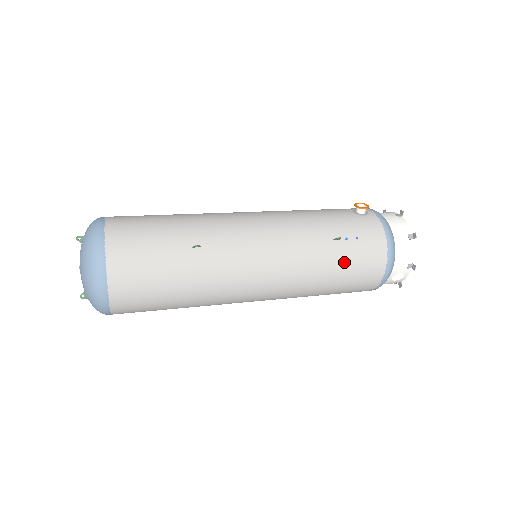
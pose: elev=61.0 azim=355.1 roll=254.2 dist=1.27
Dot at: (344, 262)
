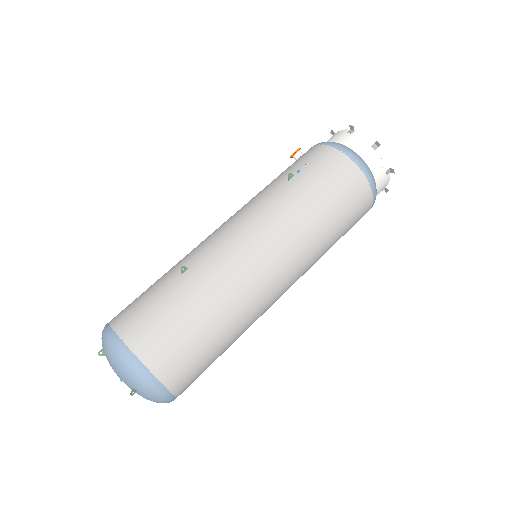
Dot at: (313, 185)
